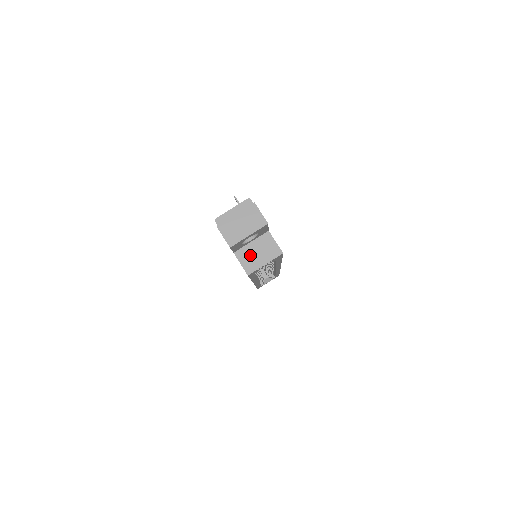
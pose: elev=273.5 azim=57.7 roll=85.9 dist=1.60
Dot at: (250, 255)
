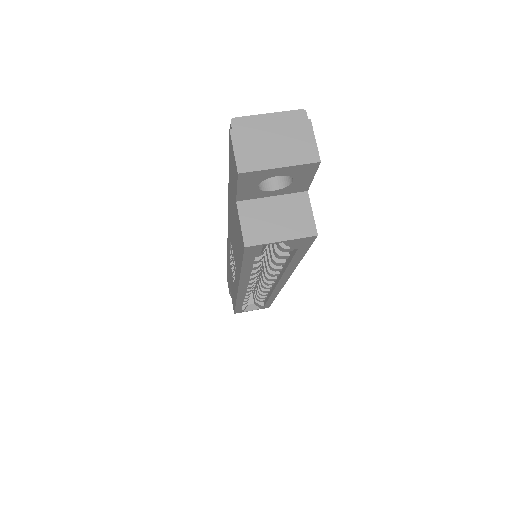
Dot at: (262, 216)
